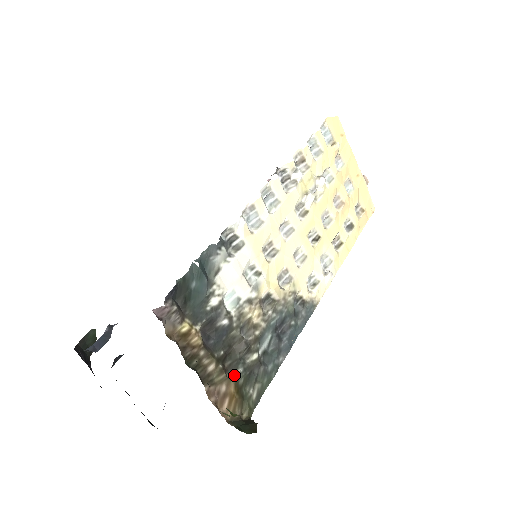
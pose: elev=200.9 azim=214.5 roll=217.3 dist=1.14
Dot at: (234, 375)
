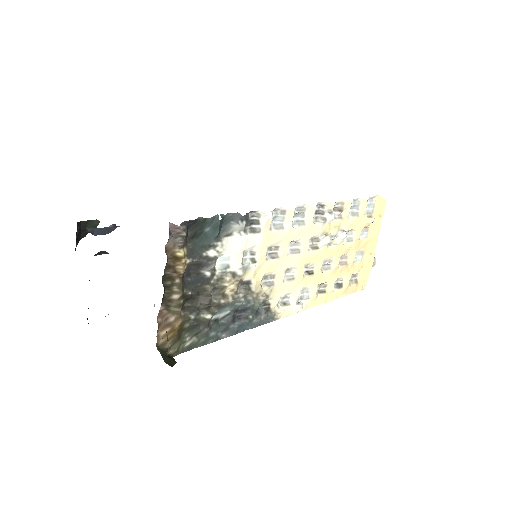
Dot at: (186, 316)
